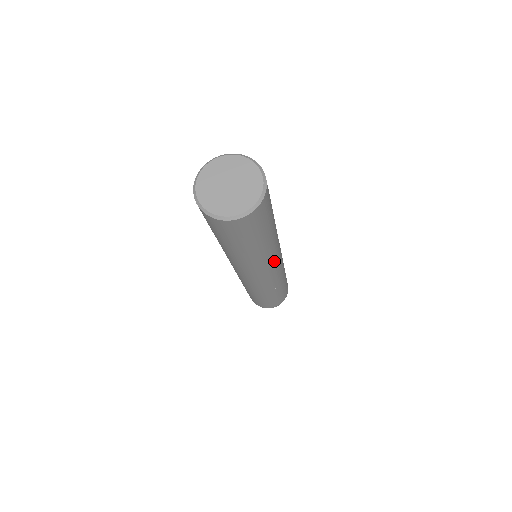
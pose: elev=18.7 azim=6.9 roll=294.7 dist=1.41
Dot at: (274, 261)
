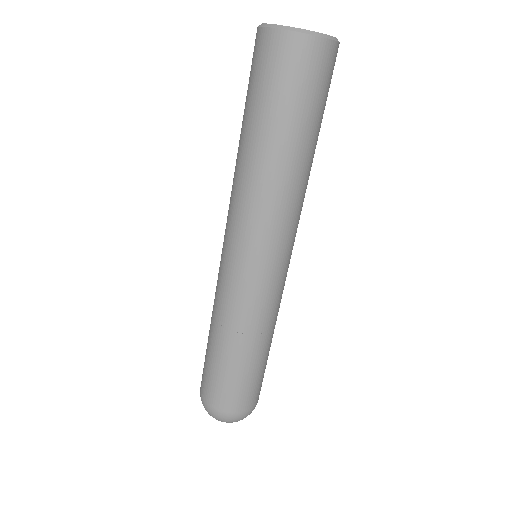
Dot at: occluded
